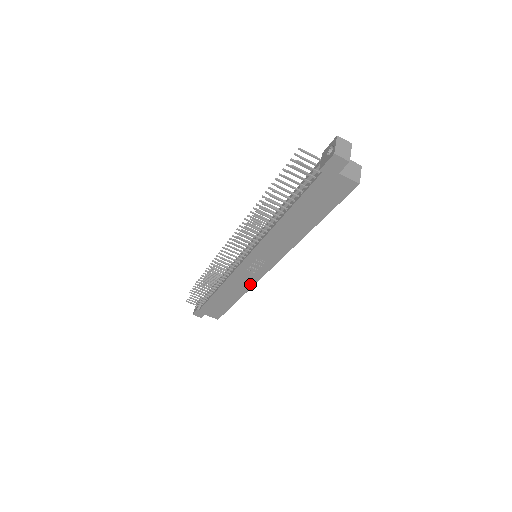
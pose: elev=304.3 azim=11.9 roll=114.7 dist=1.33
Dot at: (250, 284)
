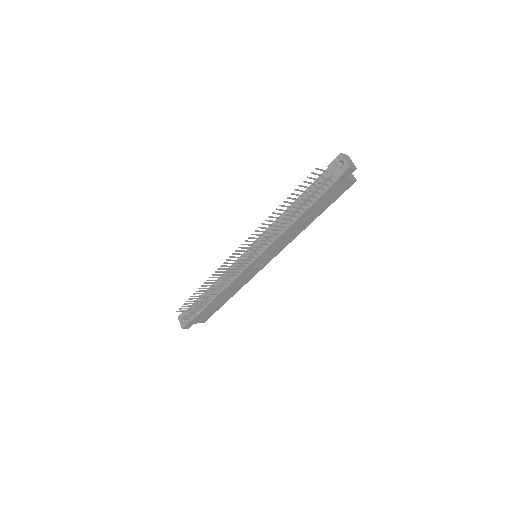
Dot at: (248, 280)
